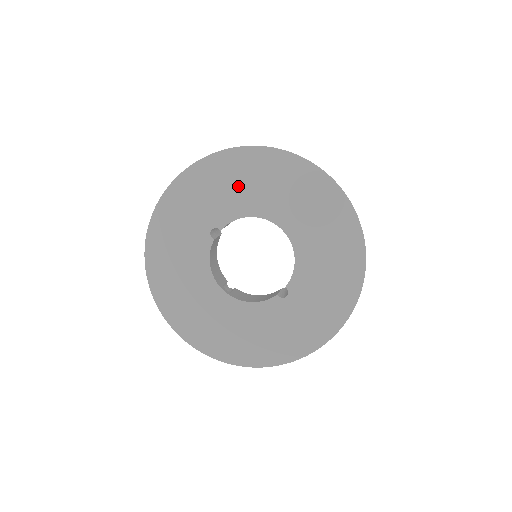
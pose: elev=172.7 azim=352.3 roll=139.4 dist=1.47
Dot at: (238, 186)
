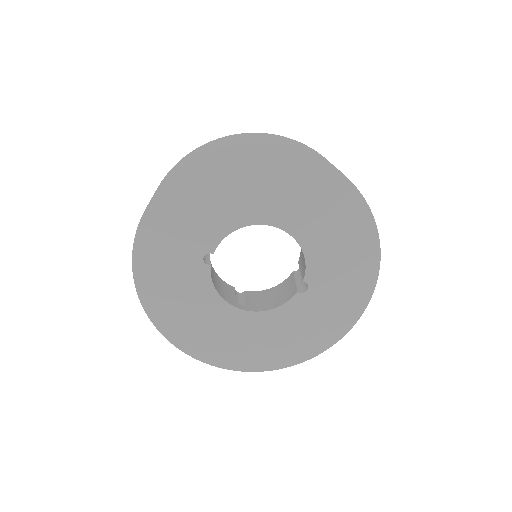
Dot at: (213, 202)
